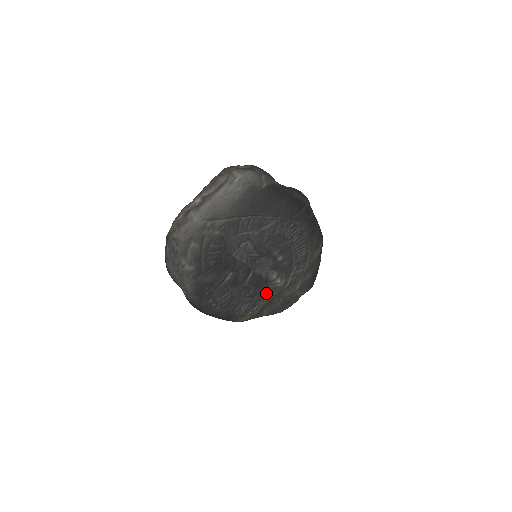
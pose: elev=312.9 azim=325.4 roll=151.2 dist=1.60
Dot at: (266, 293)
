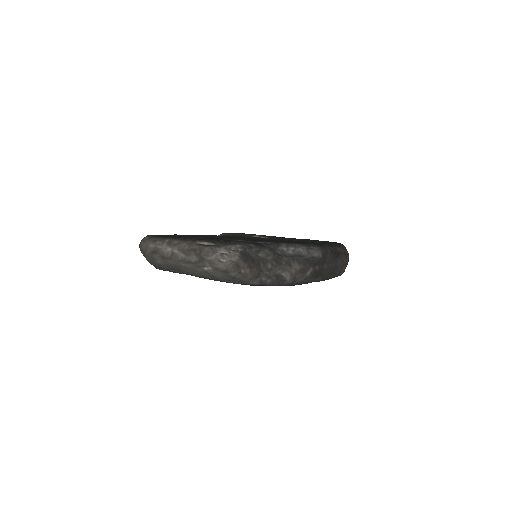
Dot at: occluded
